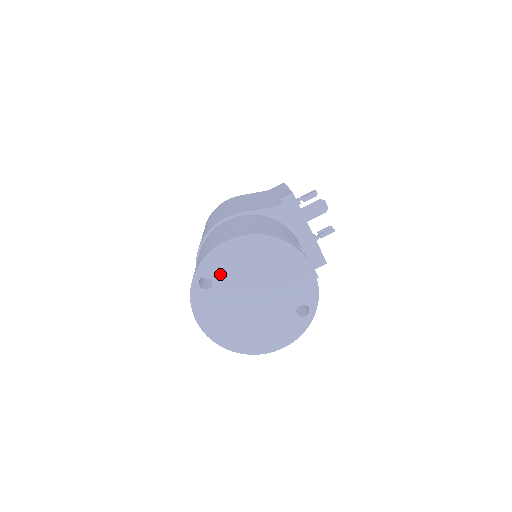
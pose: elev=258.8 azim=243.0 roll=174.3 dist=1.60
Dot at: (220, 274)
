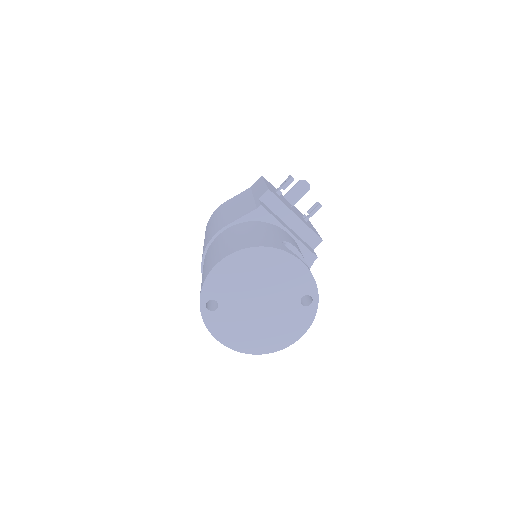
Dot at: (222, 294)
